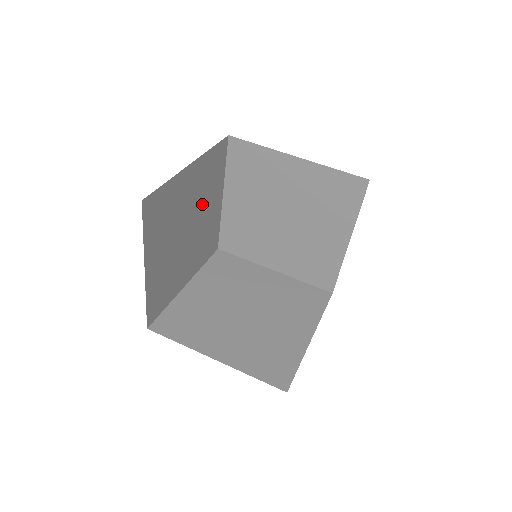
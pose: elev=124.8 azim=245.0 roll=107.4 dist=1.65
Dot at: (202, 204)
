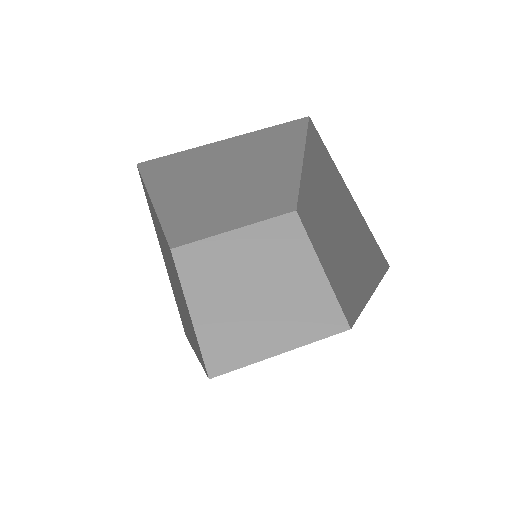
Dot at: occluded
